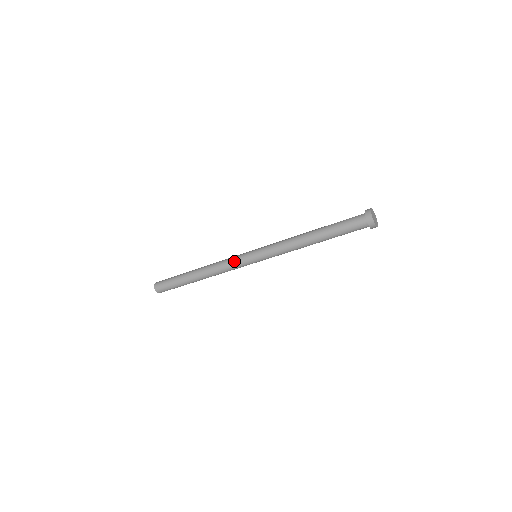
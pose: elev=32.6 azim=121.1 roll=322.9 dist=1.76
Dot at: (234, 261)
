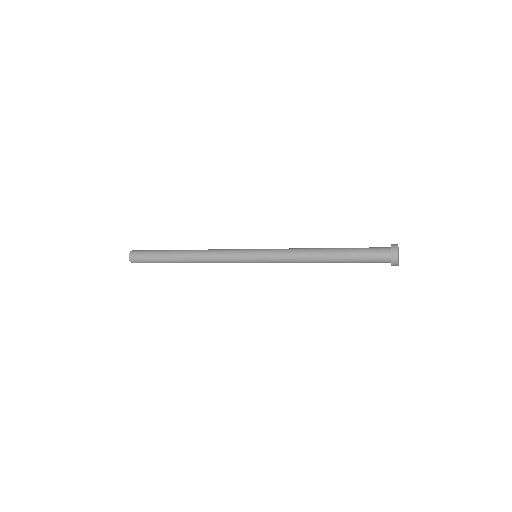
Dot at: (231, 262)
